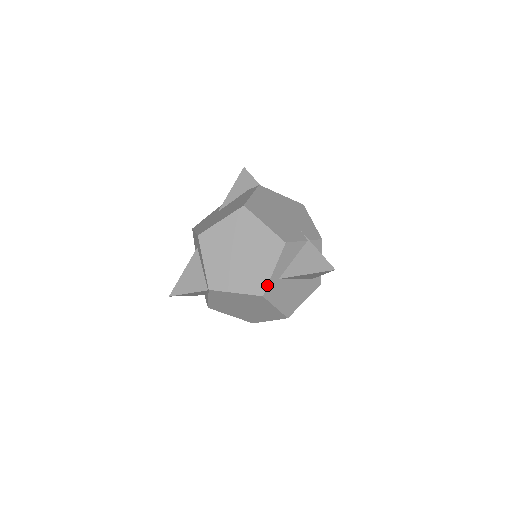
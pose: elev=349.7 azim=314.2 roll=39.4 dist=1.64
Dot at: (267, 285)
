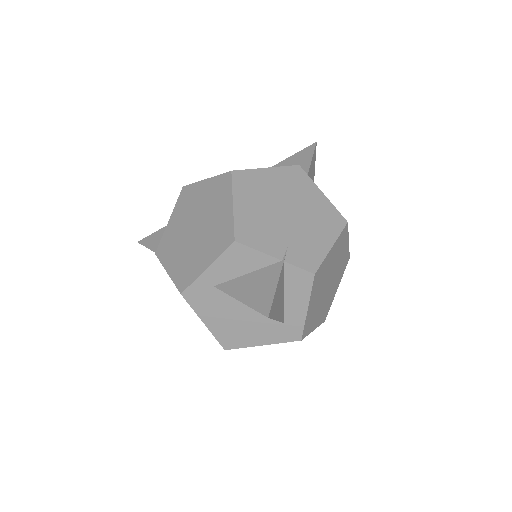
Dot at: (191, 283)
